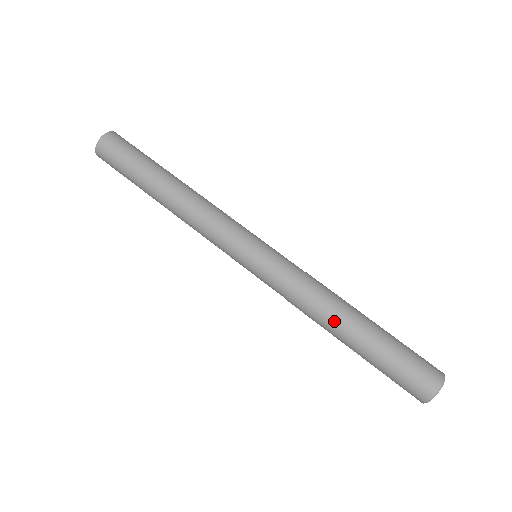
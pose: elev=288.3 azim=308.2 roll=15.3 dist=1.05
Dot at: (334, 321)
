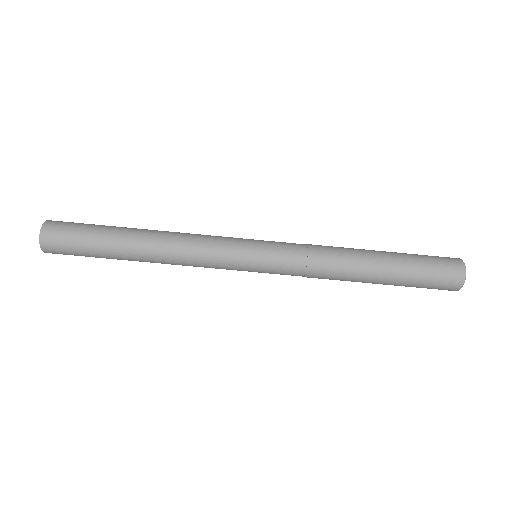
Dot at: (354, 280)
